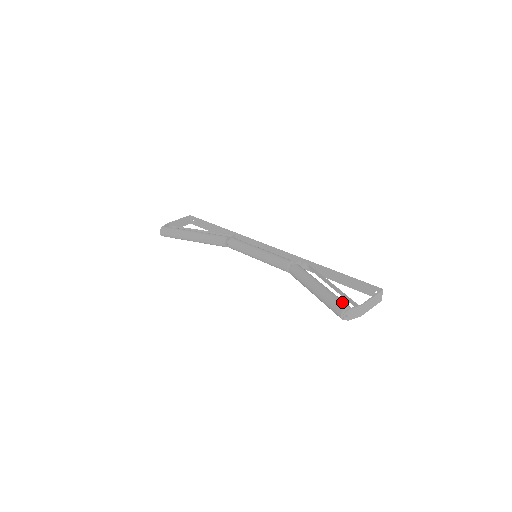
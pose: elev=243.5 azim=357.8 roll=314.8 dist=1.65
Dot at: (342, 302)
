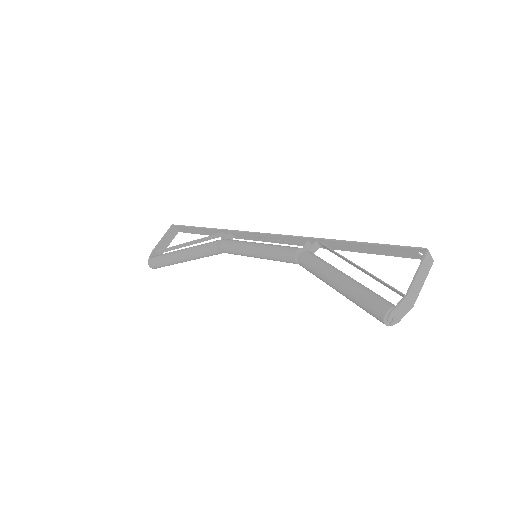
Dot at: (378, 302)
